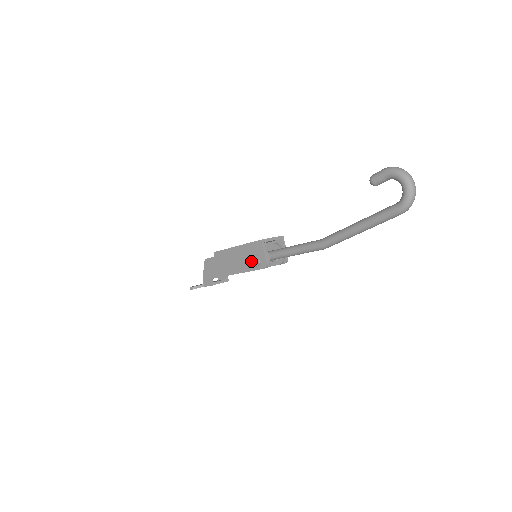
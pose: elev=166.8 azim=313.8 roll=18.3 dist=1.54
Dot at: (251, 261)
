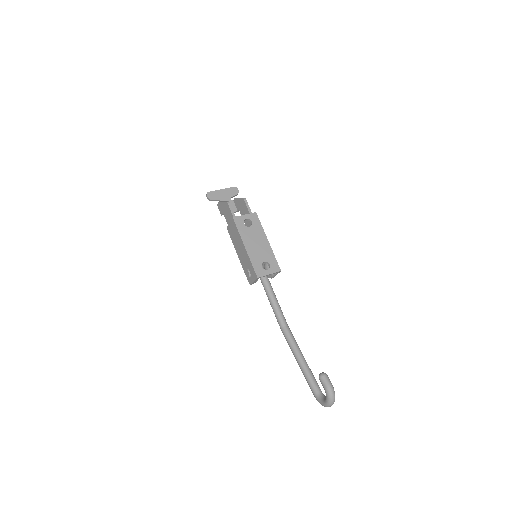
Dot at: (246, 267)
